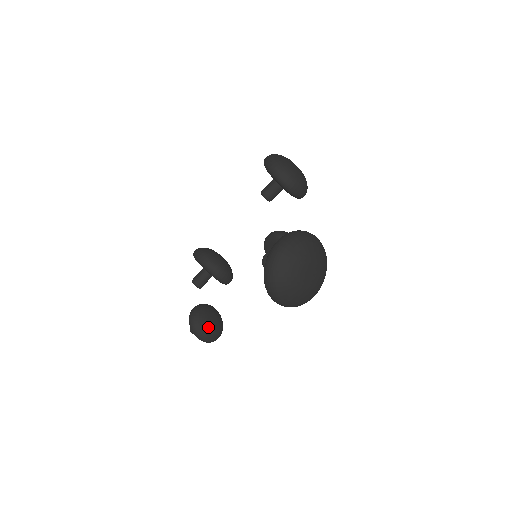
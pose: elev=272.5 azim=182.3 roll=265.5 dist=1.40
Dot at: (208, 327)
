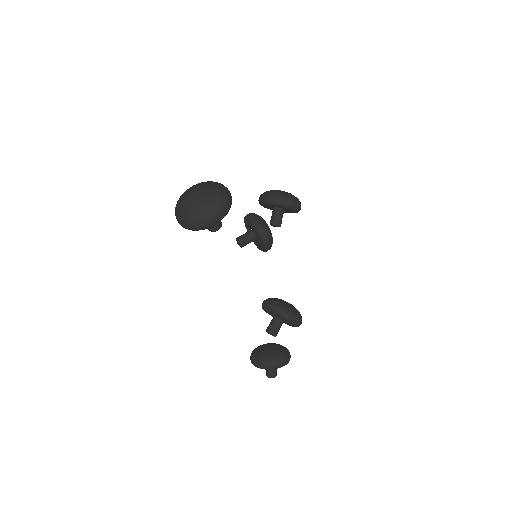
Dot at: (260, 351)
